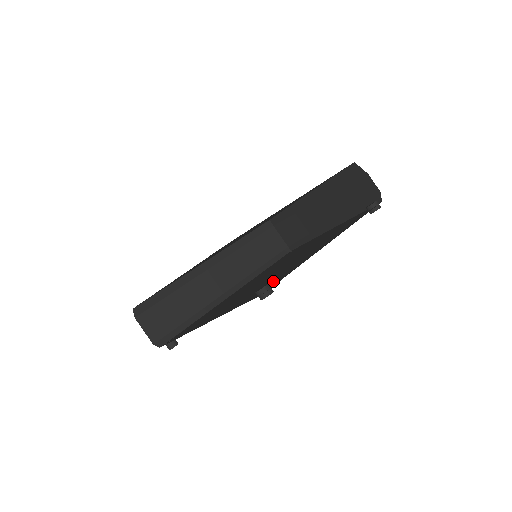
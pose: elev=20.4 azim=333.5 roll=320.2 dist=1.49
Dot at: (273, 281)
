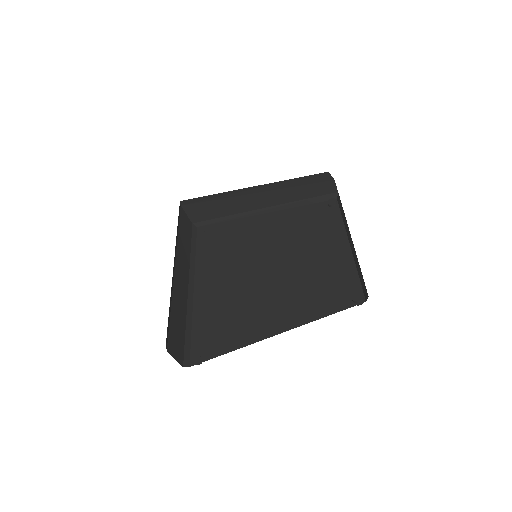
Dot at: (336, 285)
